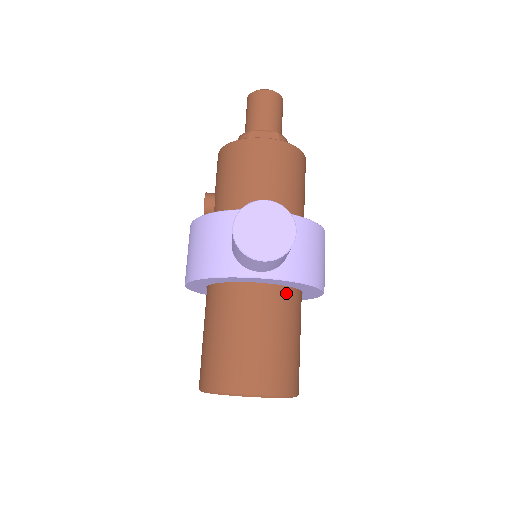
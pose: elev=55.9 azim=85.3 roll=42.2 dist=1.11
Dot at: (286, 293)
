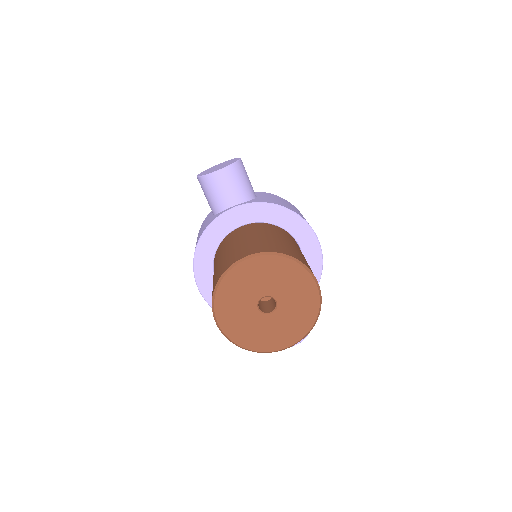
Dot at: (270, 226)
